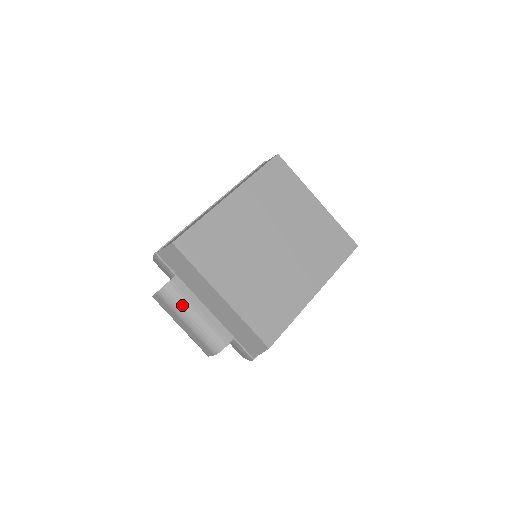
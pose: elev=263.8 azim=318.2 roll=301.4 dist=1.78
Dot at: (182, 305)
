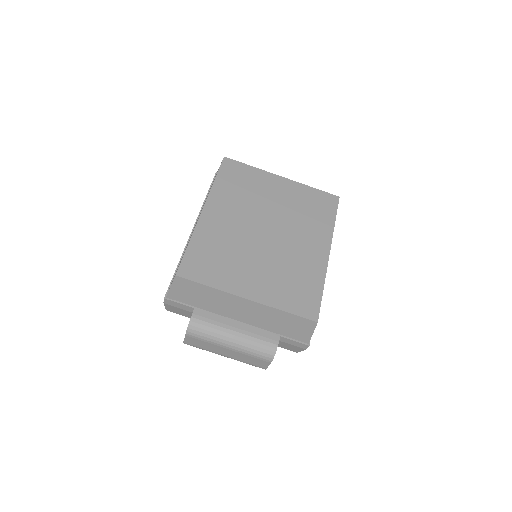
Dot at: (216, 331)
